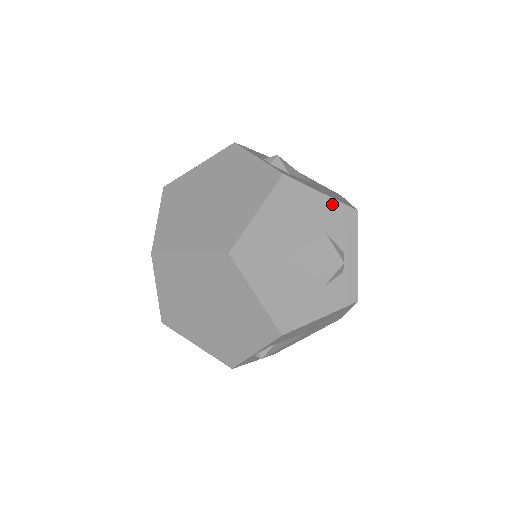
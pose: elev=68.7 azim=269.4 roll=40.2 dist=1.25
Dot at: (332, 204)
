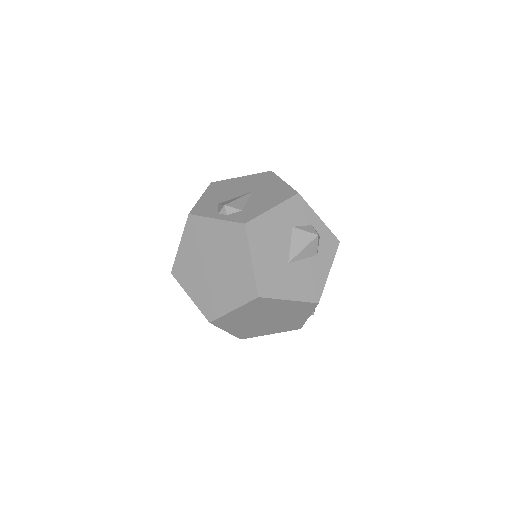
Dot at: (283, 207)
